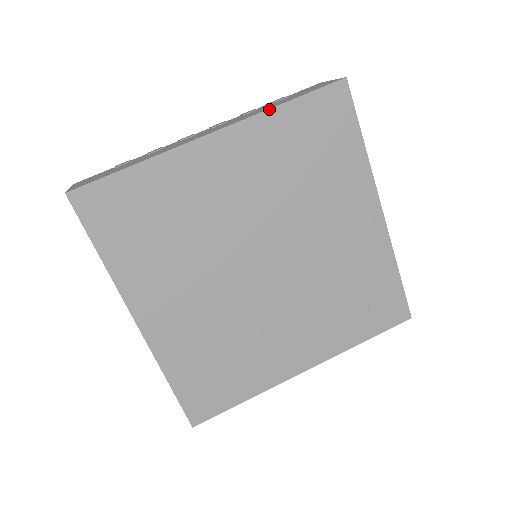
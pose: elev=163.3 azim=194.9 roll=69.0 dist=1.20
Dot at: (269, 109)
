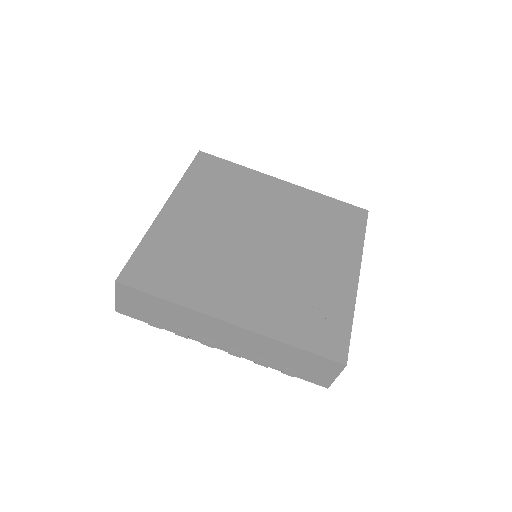
Dot at: (319, 193)
